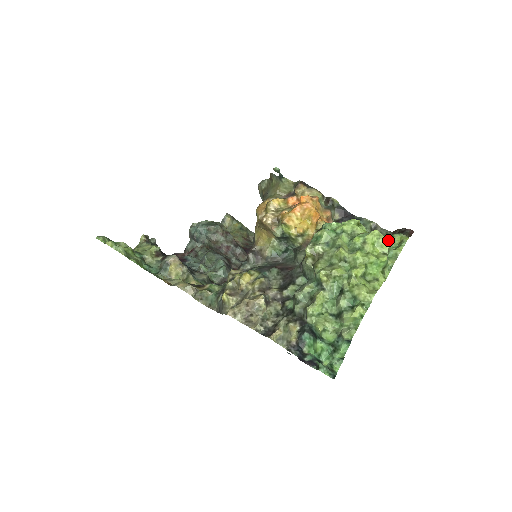
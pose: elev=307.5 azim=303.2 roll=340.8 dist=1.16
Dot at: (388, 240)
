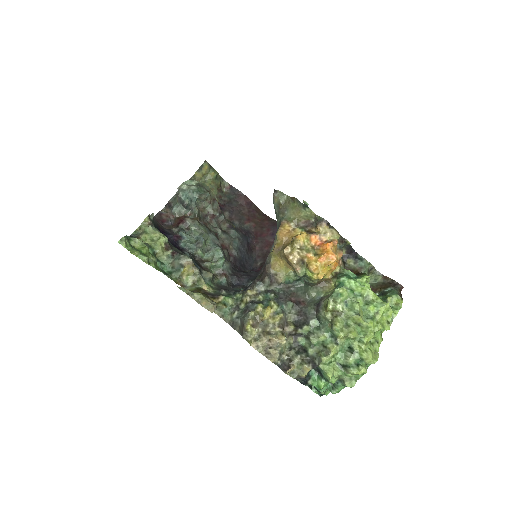
Dot at: (387, 300)
